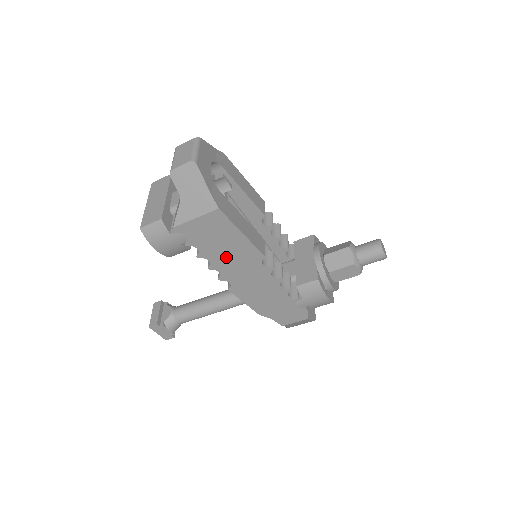
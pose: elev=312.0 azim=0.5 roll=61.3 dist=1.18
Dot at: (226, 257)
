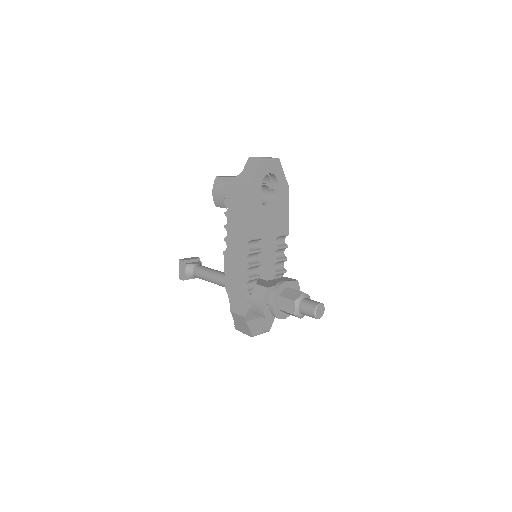
Dot at: (236, 224)
